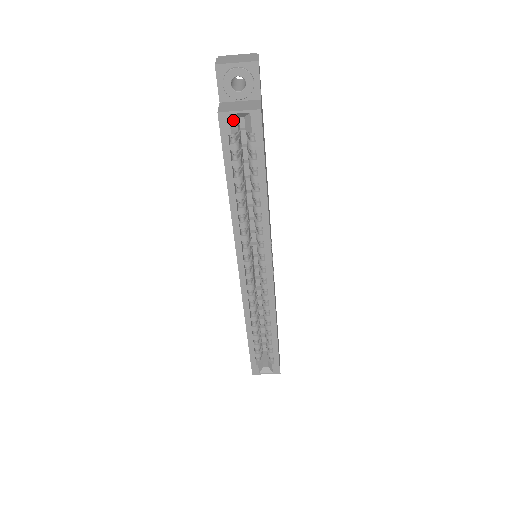
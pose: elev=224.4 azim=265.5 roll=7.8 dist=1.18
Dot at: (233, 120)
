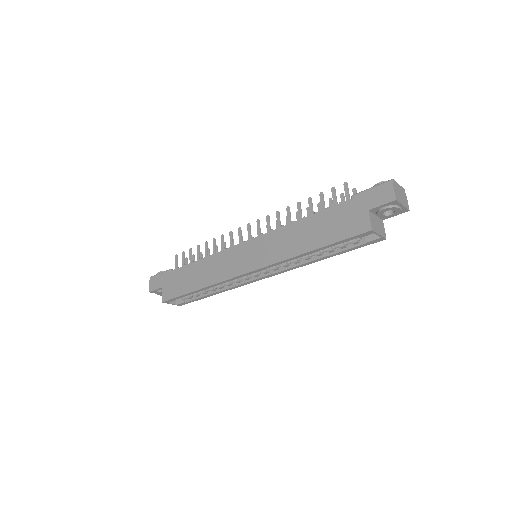
Dot at: (369, 233)
